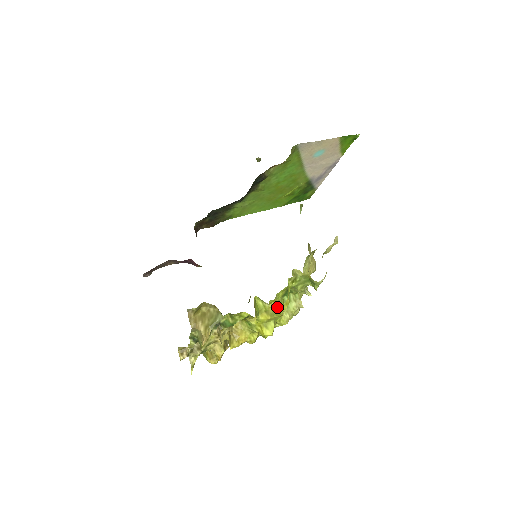
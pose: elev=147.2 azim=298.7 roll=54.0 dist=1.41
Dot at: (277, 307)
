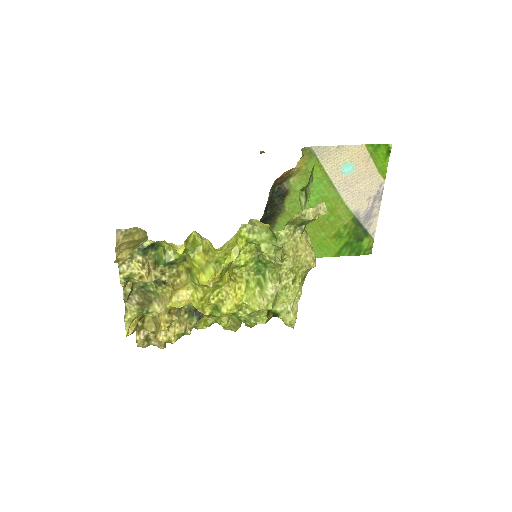
Dot at: (244, 280)
